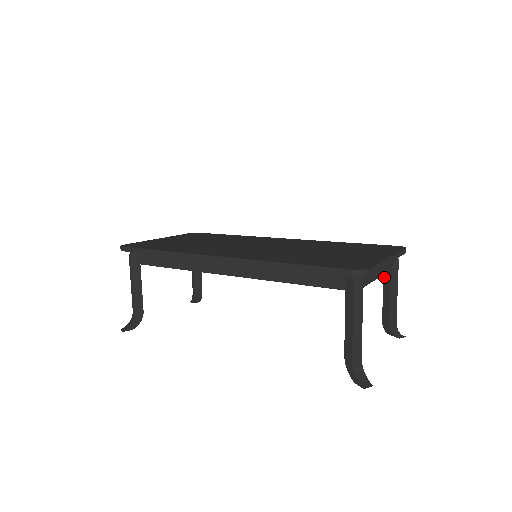
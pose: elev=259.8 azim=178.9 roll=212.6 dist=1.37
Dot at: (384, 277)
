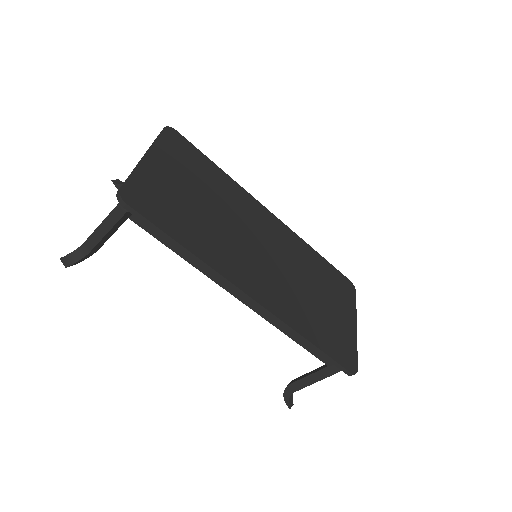
Dot at: occluded
